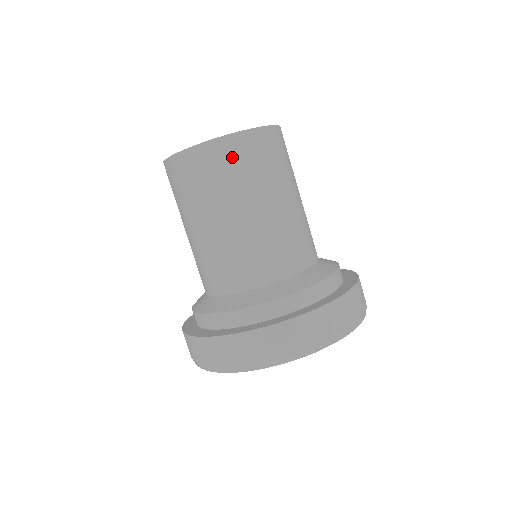
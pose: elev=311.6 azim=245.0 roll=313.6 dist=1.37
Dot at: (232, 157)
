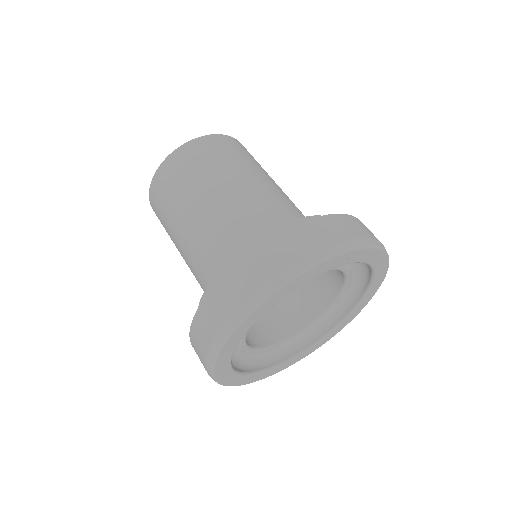
Dot at: (206, 149)
